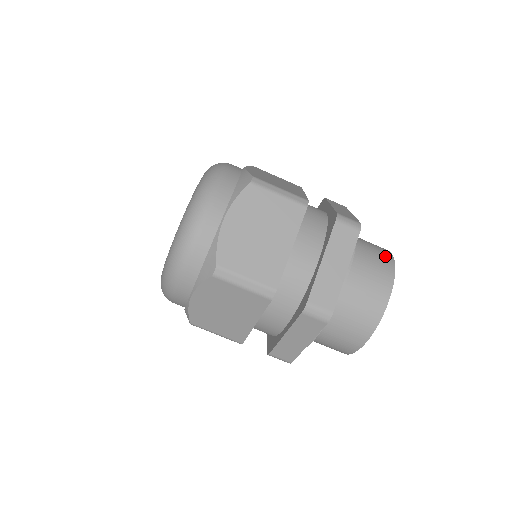
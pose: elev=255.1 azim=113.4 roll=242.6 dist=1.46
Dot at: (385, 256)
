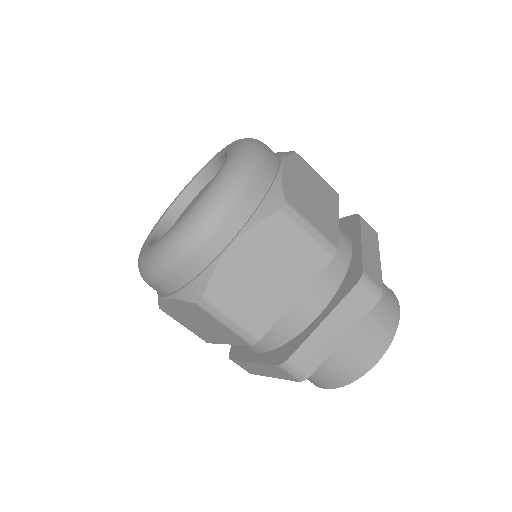
Dot at: occluded
